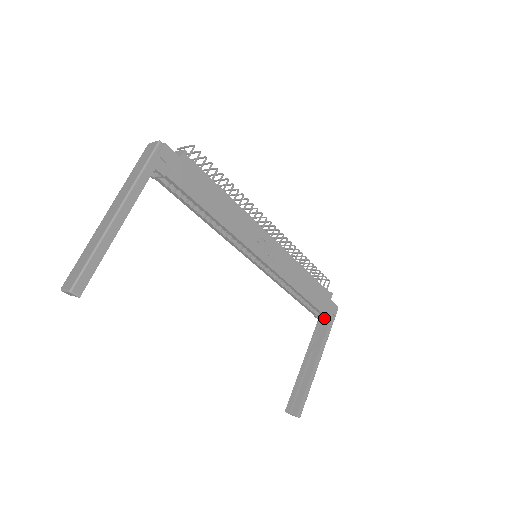
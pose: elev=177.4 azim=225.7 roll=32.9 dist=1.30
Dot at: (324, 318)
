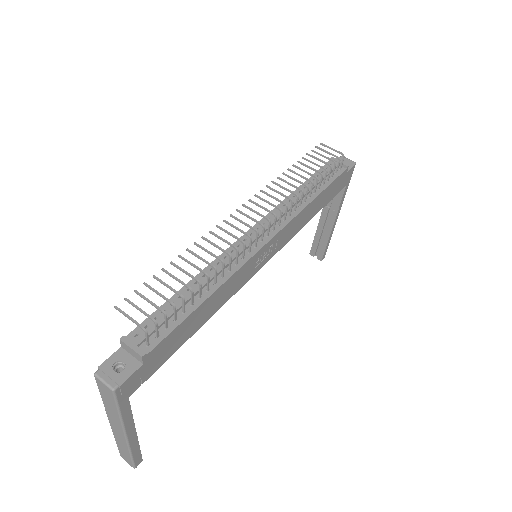
Dot at: occluded
